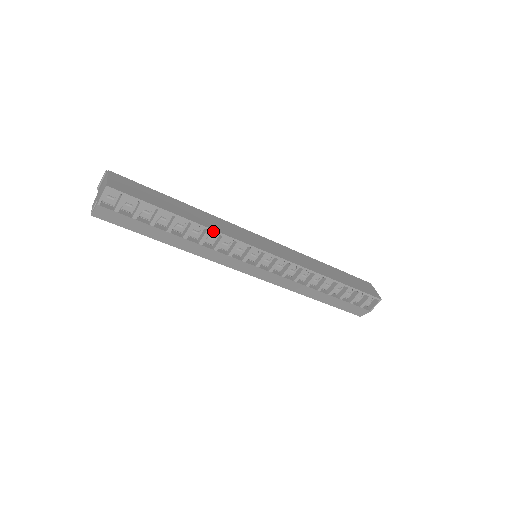
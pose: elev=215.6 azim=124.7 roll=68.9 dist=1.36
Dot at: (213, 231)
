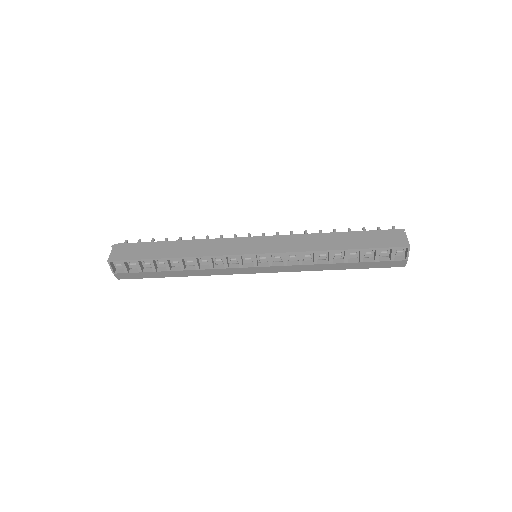
Dot at: (198, 257)
